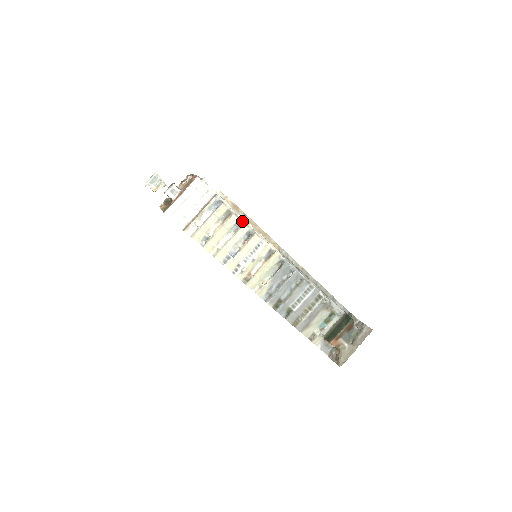
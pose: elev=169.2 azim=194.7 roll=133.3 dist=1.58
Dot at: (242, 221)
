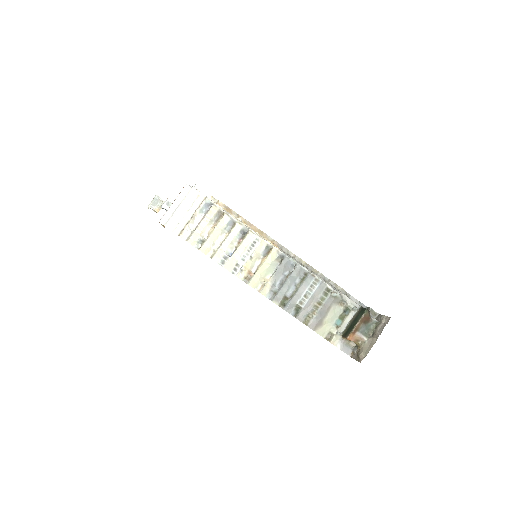
Dot at: (234, 220)
